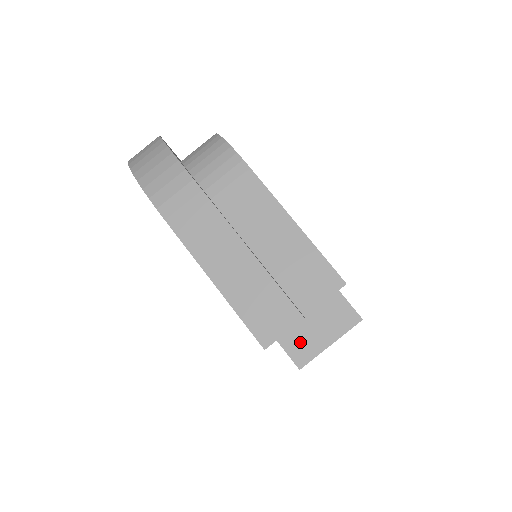
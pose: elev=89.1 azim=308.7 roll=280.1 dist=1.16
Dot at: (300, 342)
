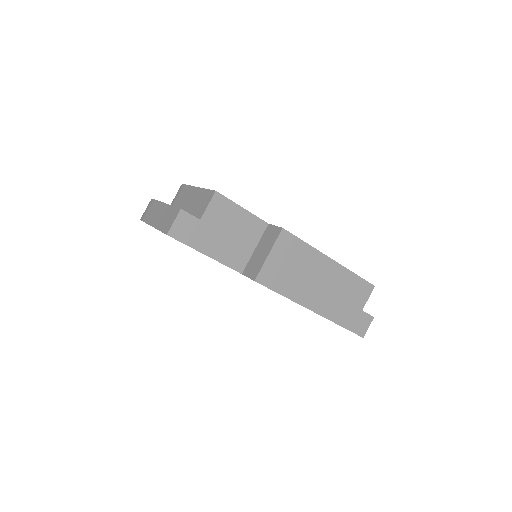
Dot at: (253, 266)
